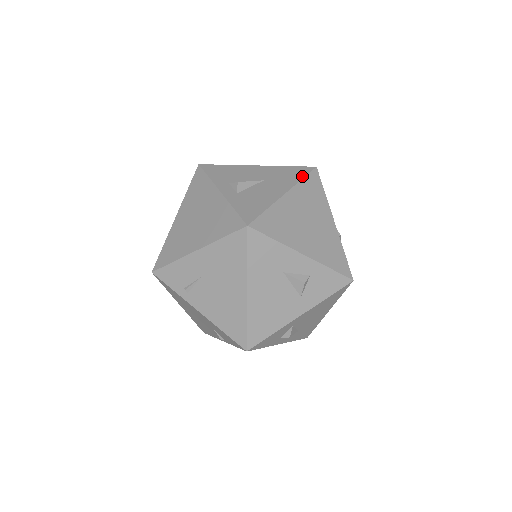
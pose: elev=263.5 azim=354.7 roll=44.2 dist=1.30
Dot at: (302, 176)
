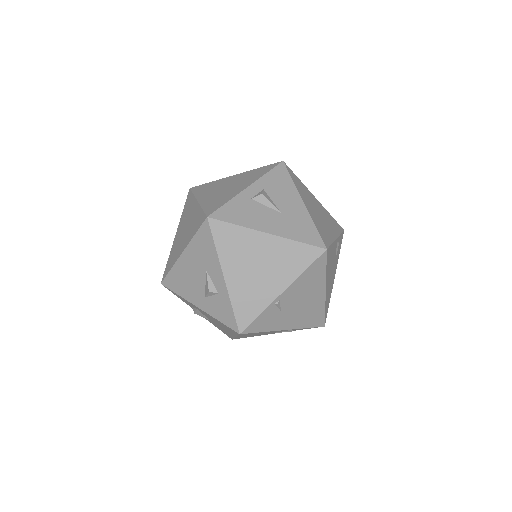
Dot at: (303, 240)
